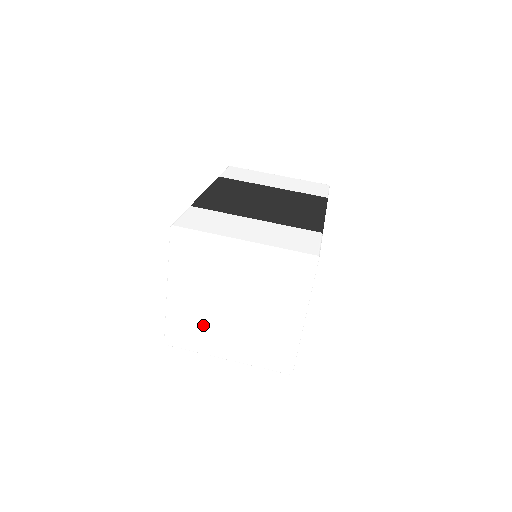
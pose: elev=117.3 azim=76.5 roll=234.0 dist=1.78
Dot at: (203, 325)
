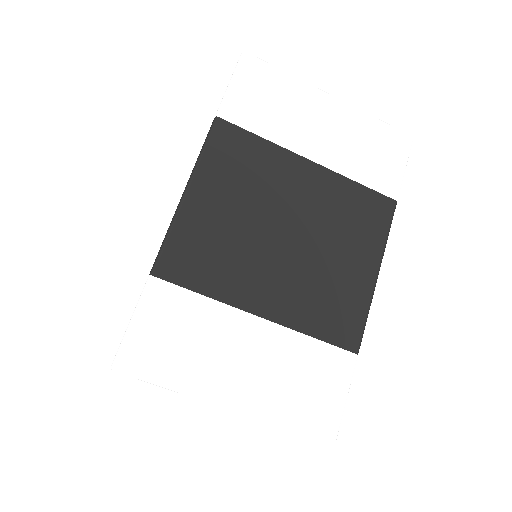
Dot at: occluded
